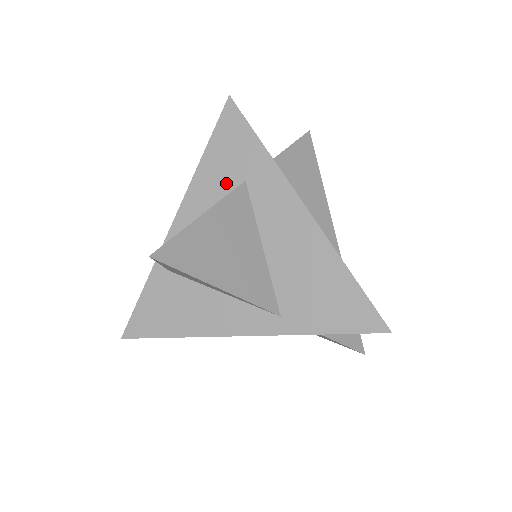
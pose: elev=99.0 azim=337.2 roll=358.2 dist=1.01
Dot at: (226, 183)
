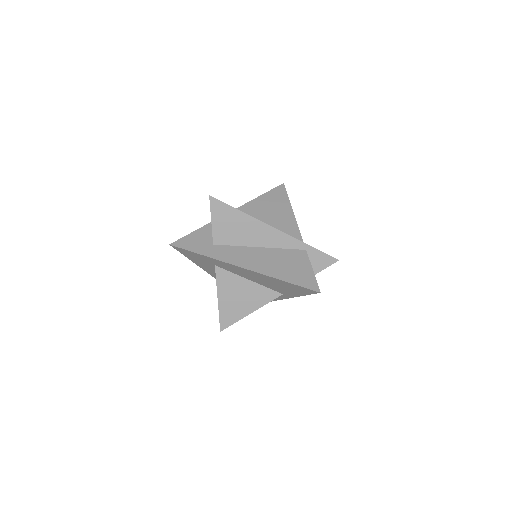
Dot at: (211, 267)
